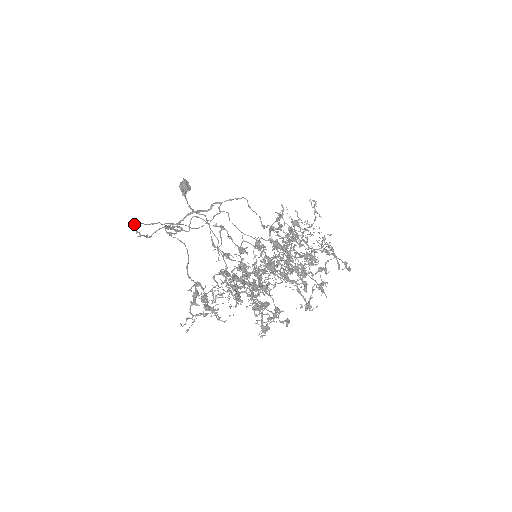
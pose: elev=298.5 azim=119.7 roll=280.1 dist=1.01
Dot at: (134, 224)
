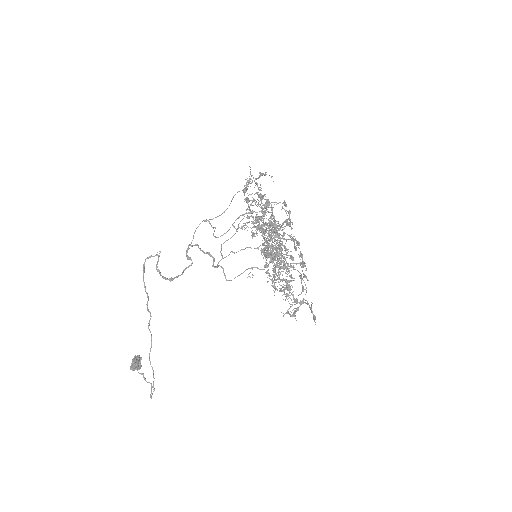
Dot at: (143, 270)
